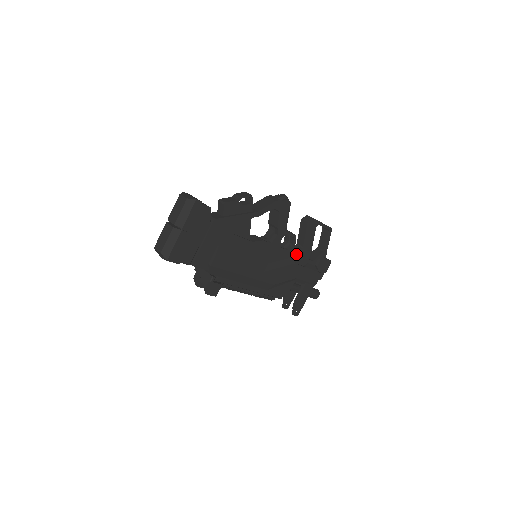
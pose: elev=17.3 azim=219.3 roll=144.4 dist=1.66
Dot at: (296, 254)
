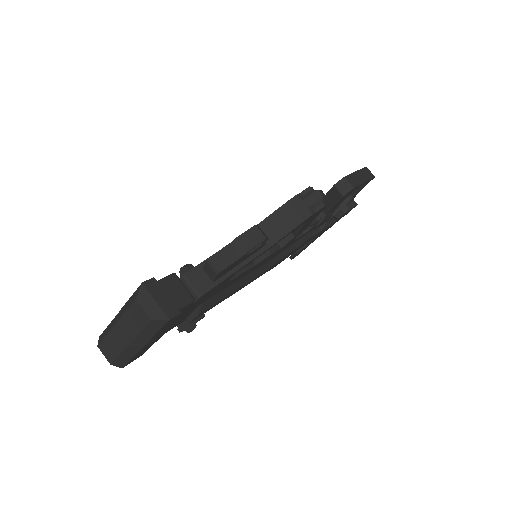
Dot at: (314, 228)
